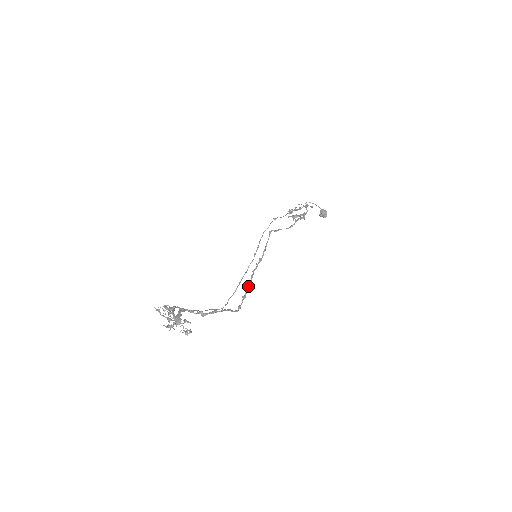
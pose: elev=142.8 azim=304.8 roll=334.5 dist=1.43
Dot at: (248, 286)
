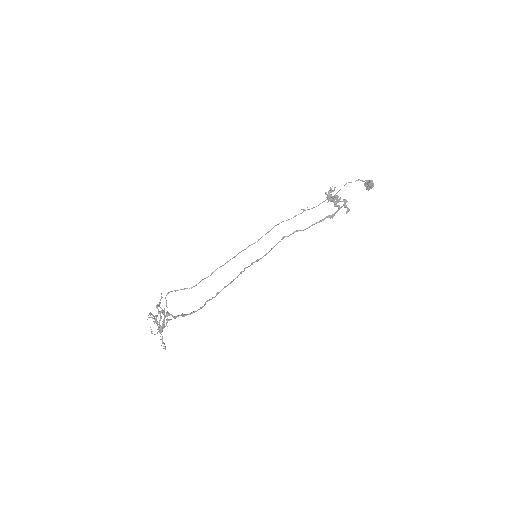
Dot at: (233, 280)
